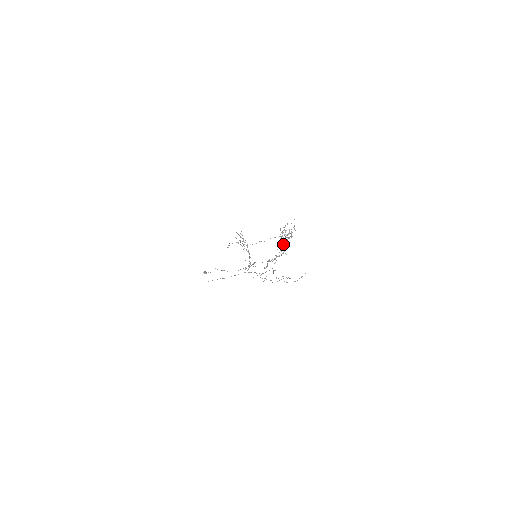
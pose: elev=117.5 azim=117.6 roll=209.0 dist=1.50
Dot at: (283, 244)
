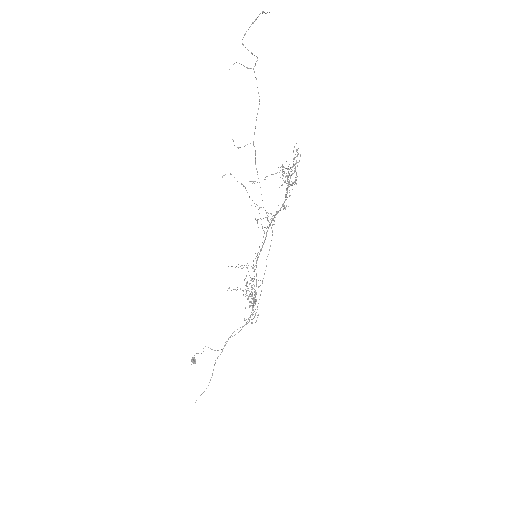
Dot at: occluded
